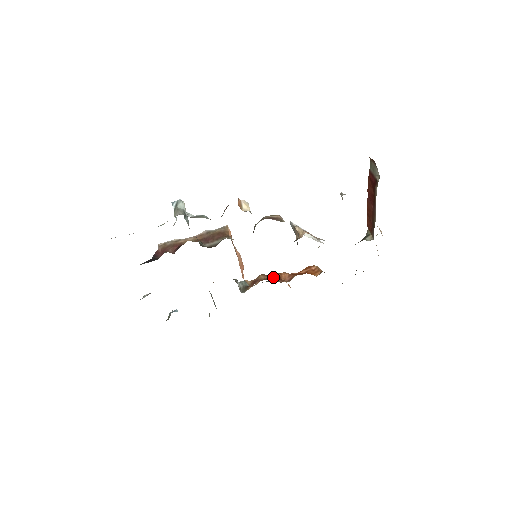
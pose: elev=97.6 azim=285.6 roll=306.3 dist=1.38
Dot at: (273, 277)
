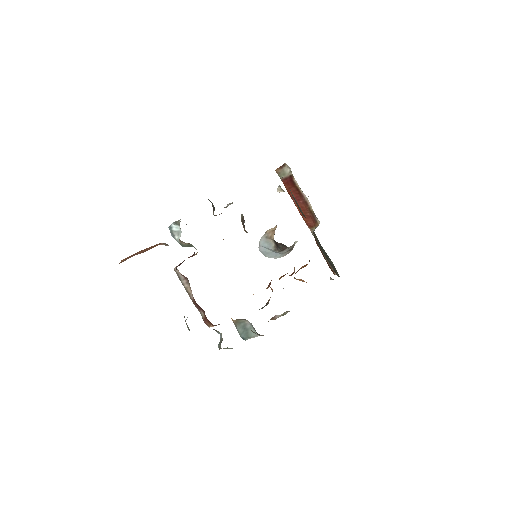
Dot at: occluded
